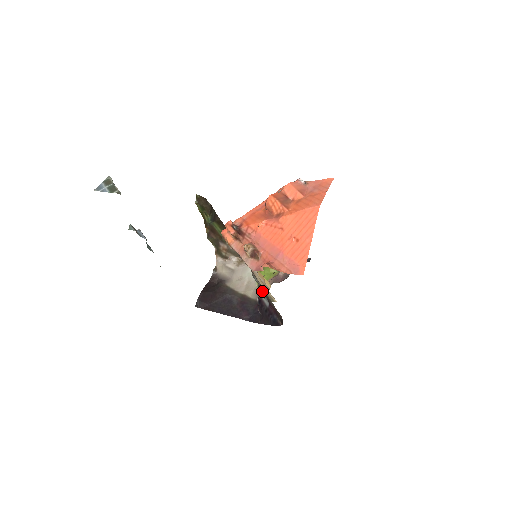
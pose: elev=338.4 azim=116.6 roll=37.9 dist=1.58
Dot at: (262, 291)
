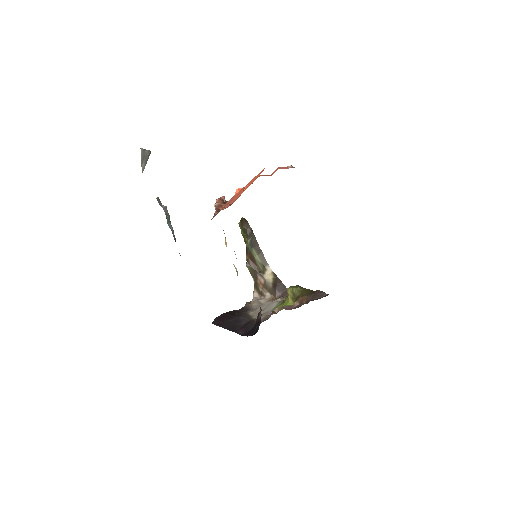
Dot at: occluded
